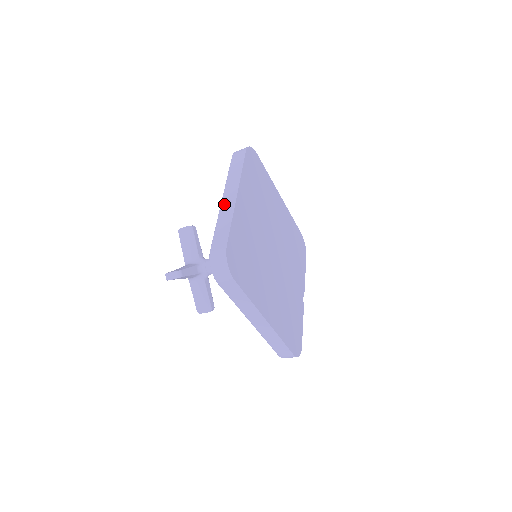
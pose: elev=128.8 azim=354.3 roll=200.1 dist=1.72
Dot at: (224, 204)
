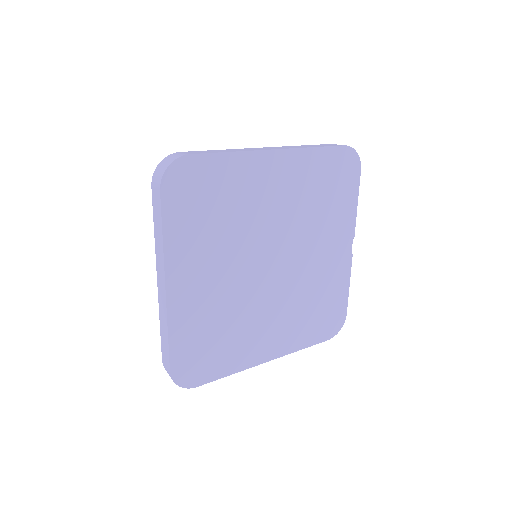
Dot at: (159, 295)
